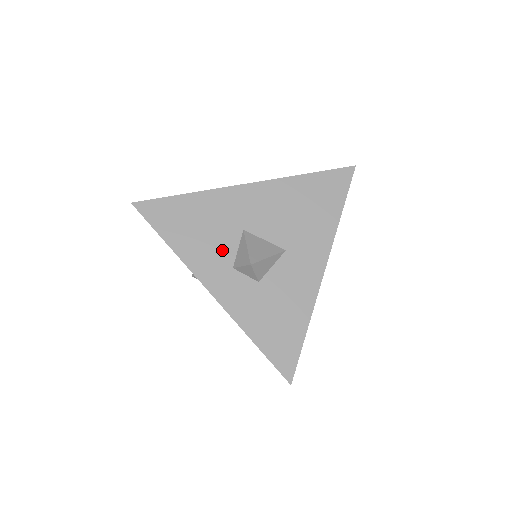
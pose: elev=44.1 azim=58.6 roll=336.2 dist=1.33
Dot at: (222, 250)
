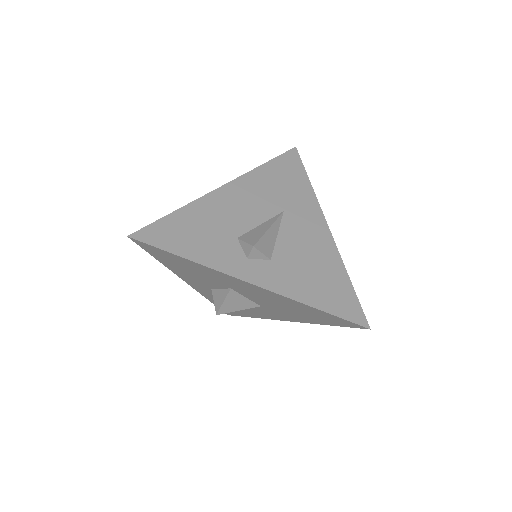
Dot at: (206, 283)
